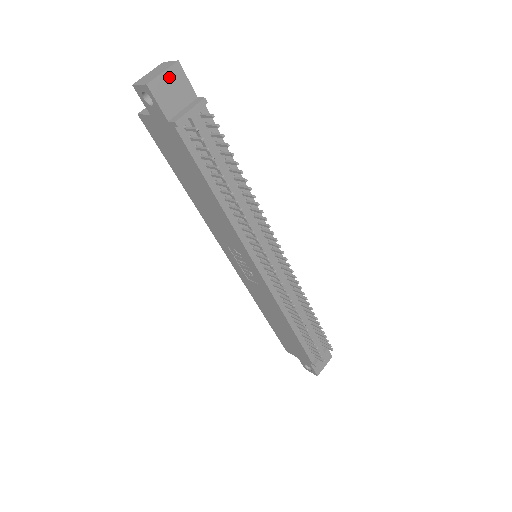
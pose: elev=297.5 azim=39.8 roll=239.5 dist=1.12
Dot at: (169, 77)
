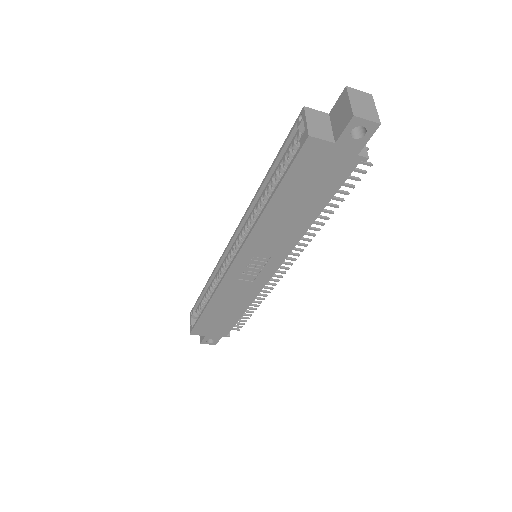
Dot at: occluded
